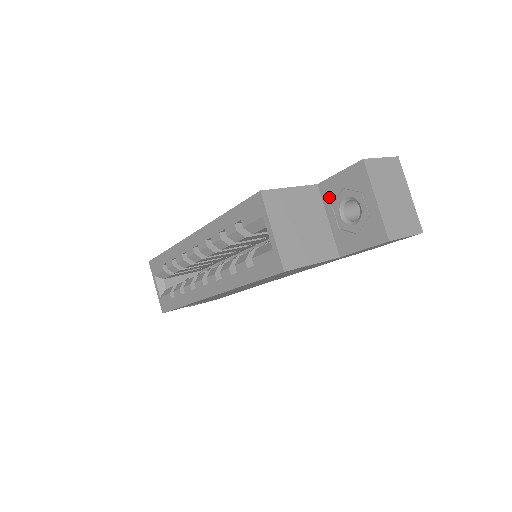
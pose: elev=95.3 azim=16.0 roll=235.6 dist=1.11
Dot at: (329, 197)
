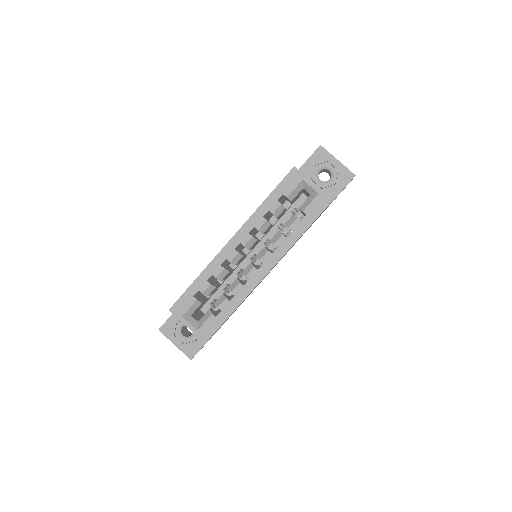
Dot at: (307, 176)
